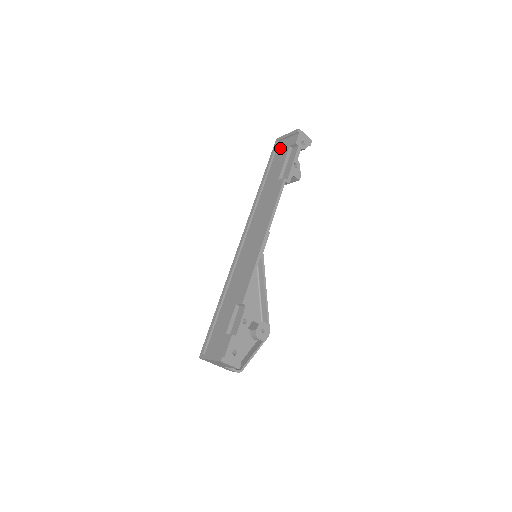
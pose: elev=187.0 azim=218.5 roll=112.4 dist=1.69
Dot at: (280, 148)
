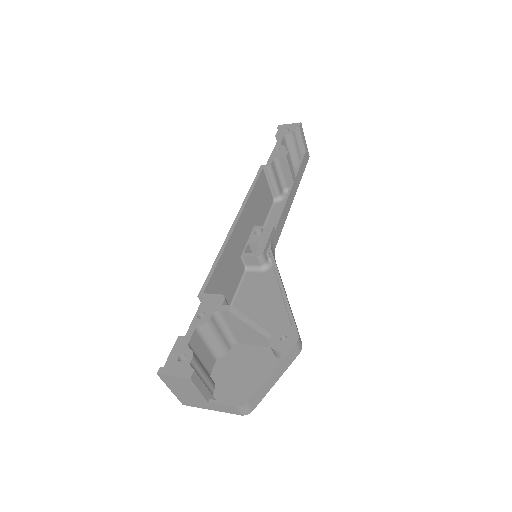
Dot at: occluded
